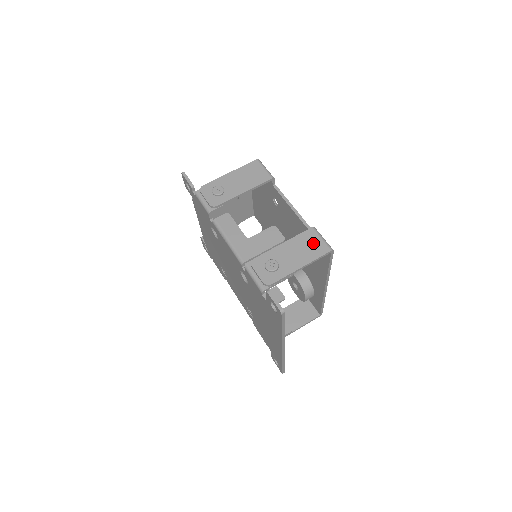
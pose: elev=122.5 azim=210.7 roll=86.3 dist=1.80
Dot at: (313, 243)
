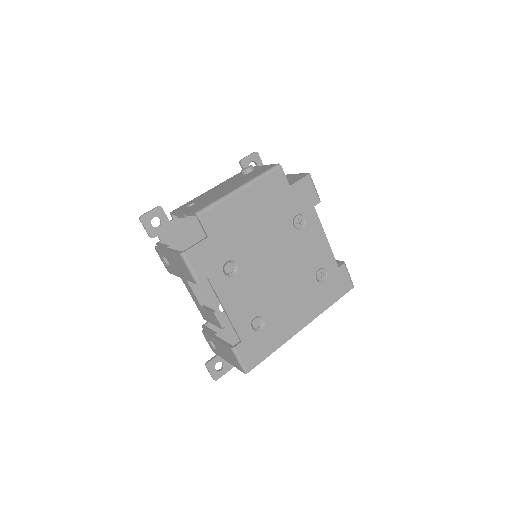
Dot at: (232, 358)
